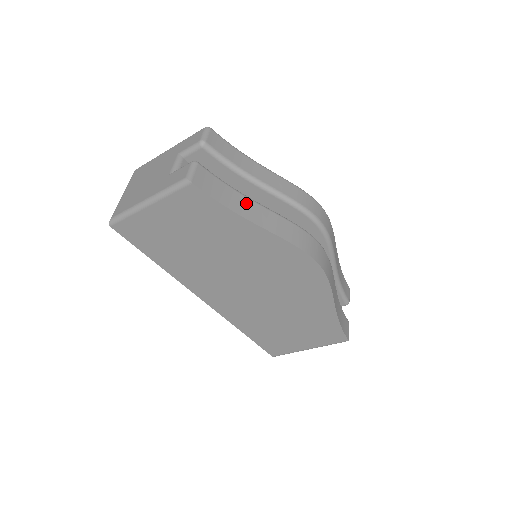
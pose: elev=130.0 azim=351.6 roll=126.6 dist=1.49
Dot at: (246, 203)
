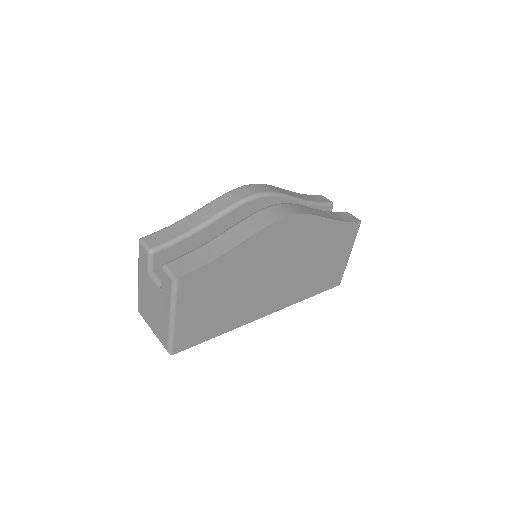
Dot at: (214, 245)
